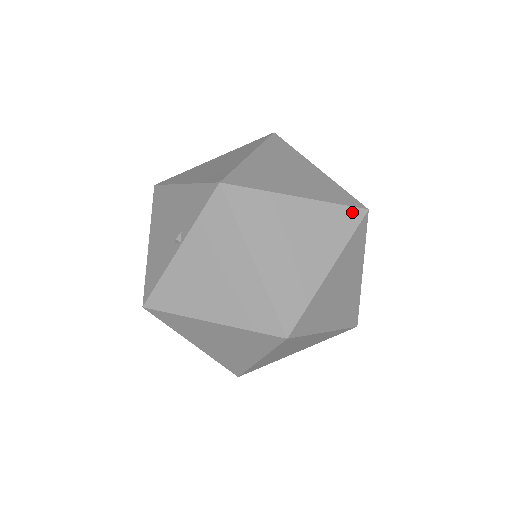
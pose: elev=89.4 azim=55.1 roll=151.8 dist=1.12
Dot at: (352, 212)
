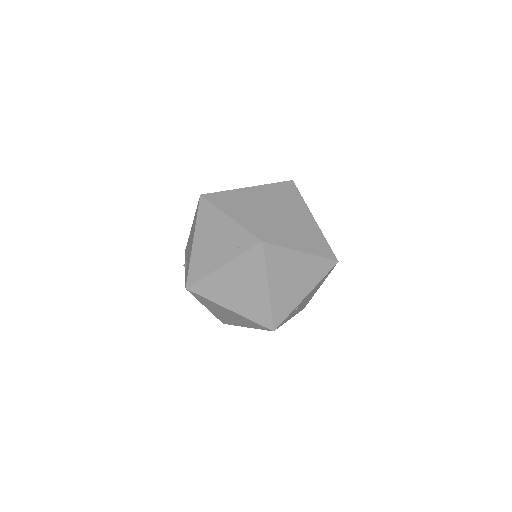
Dot at: (262, 327)
